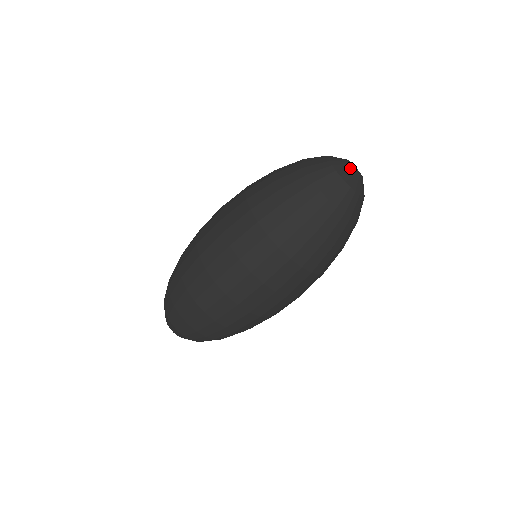
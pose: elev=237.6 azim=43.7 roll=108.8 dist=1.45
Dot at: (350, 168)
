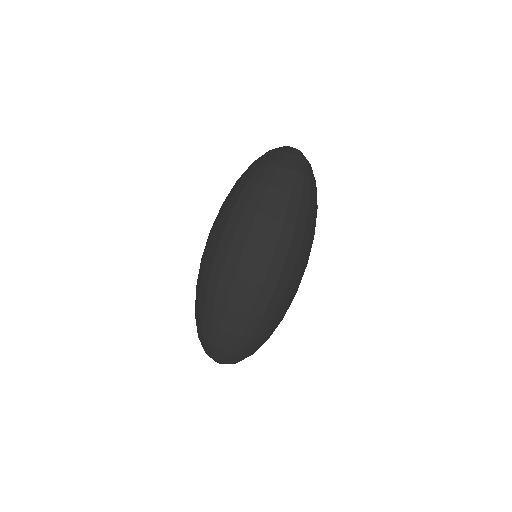
Dot at: (292, 148)
